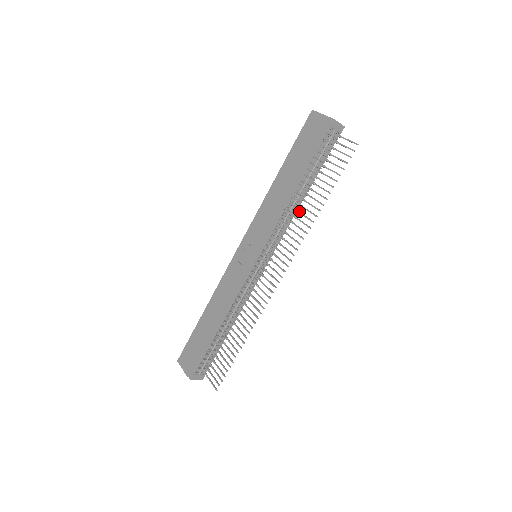
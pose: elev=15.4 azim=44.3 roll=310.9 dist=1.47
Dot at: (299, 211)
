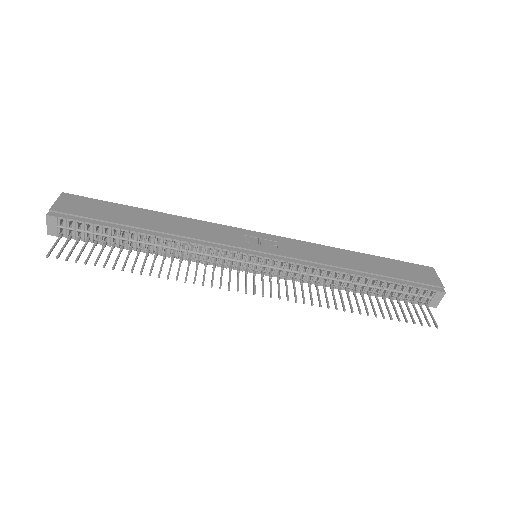
Dot at: occluded
